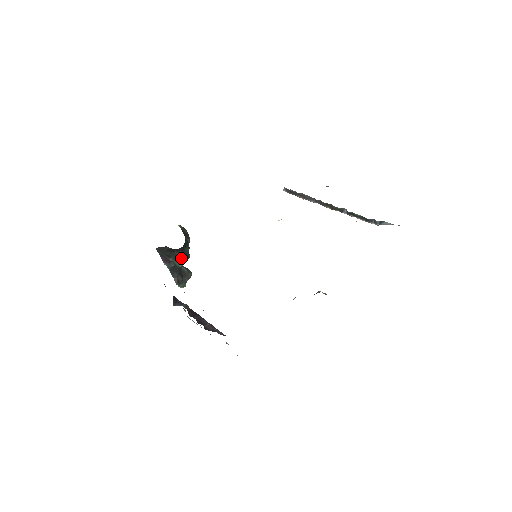
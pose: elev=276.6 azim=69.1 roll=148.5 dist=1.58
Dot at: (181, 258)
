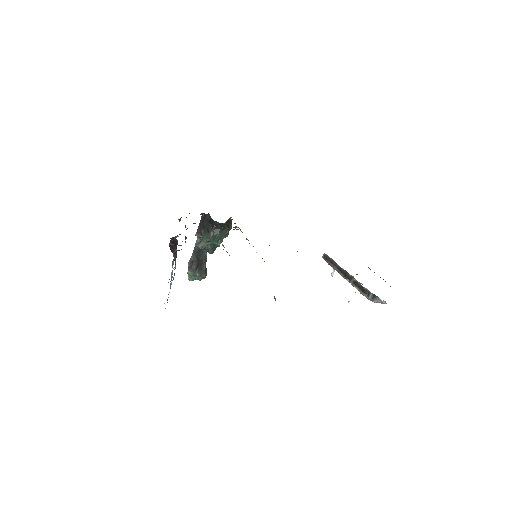
Dot at: (209, 234)
